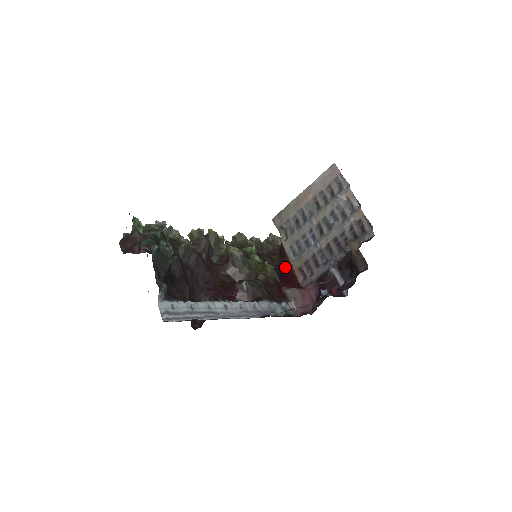
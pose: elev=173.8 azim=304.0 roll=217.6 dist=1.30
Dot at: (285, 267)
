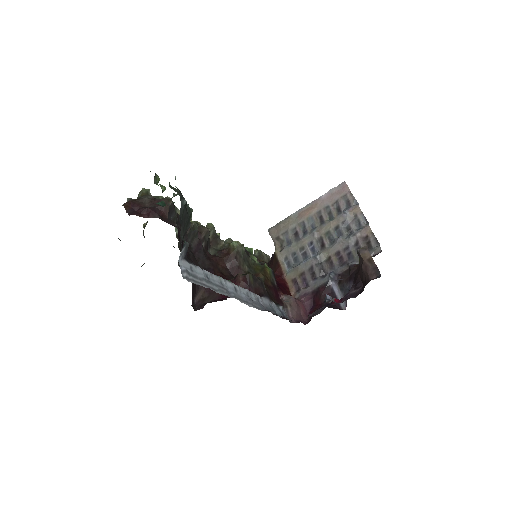
Dot at: (277, 277)
